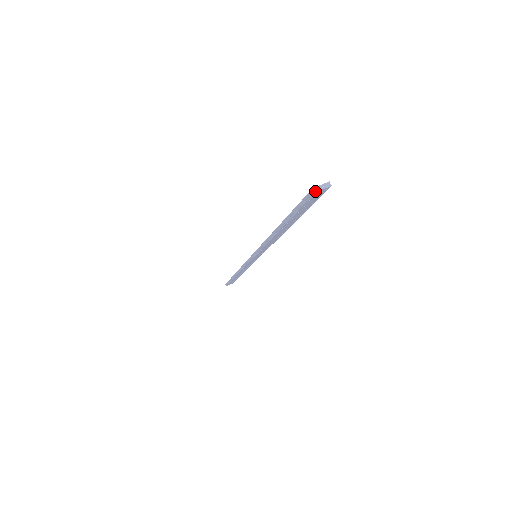
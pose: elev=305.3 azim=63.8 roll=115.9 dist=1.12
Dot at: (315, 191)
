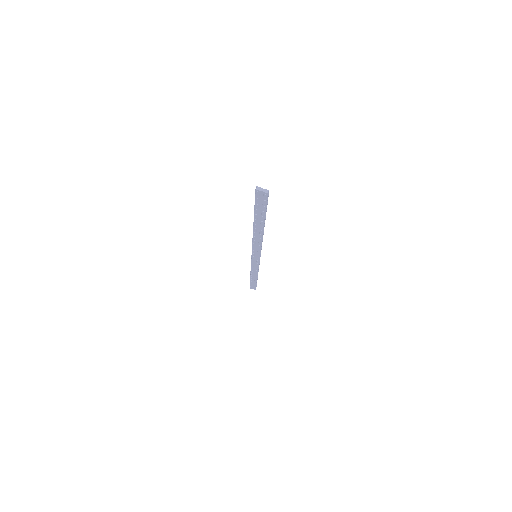
Dot at: (256, 189)
